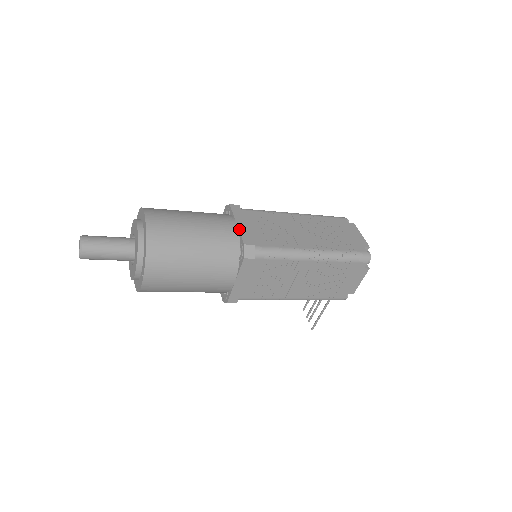
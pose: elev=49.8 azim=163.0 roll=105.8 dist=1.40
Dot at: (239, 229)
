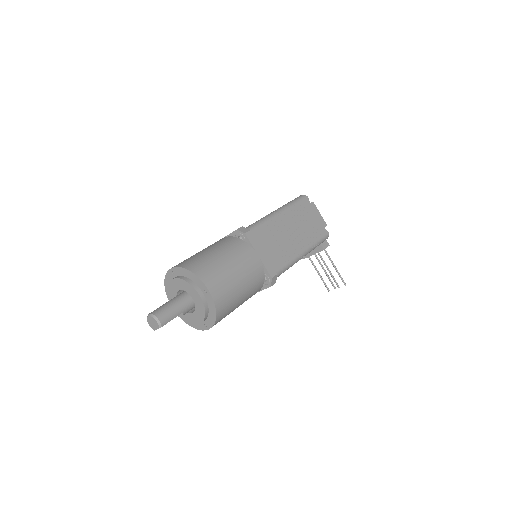
Dot at: (226, 236)
